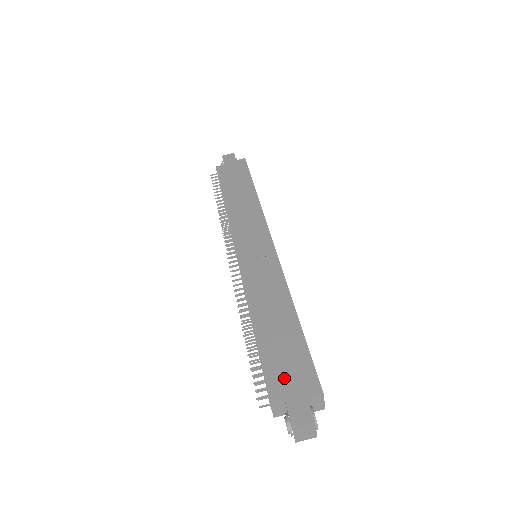
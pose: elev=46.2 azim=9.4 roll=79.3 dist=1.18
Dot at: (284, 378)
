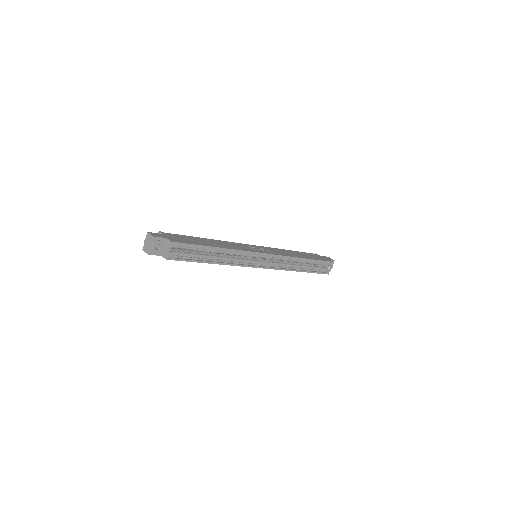
Dot at: (175, 236)
